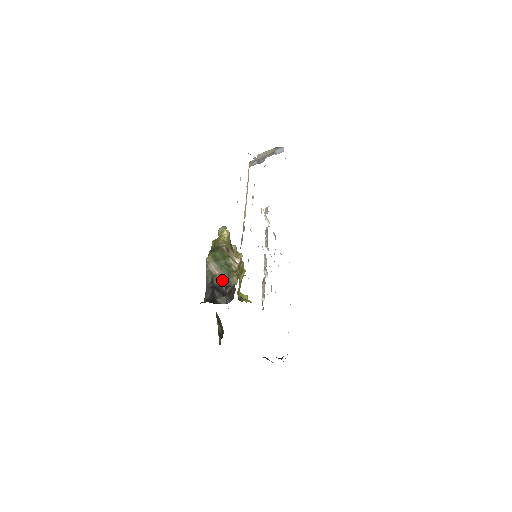
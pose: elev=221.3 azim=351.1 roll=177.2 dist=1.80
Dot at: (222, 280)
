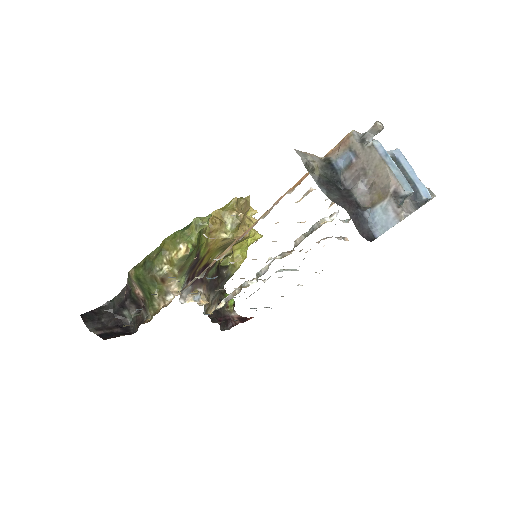
Dot at: (141, 299)
